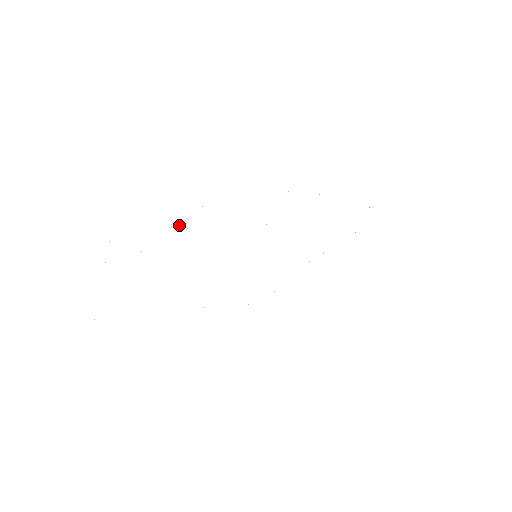
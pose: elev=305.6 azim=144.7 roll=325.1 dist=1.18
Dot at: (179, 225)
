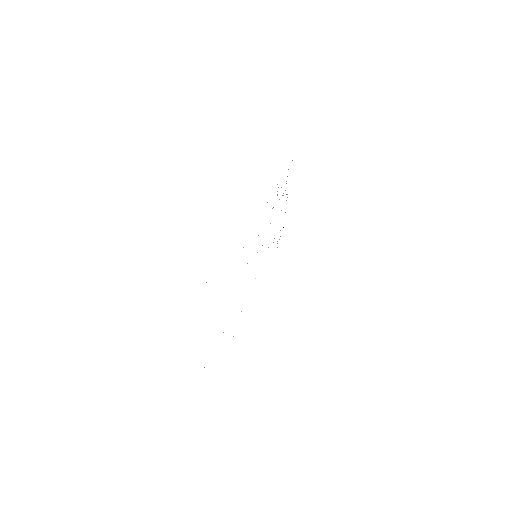
Dot at: occluded
